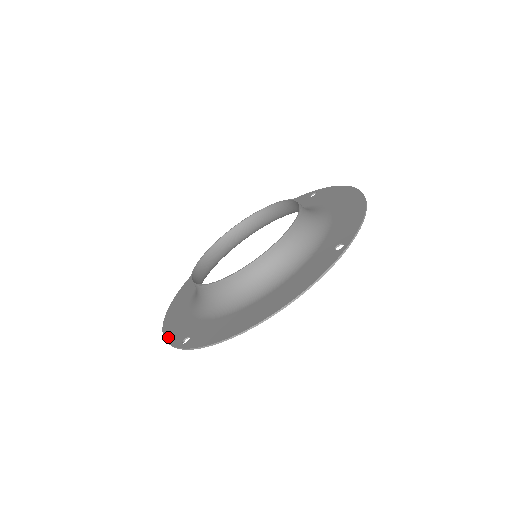
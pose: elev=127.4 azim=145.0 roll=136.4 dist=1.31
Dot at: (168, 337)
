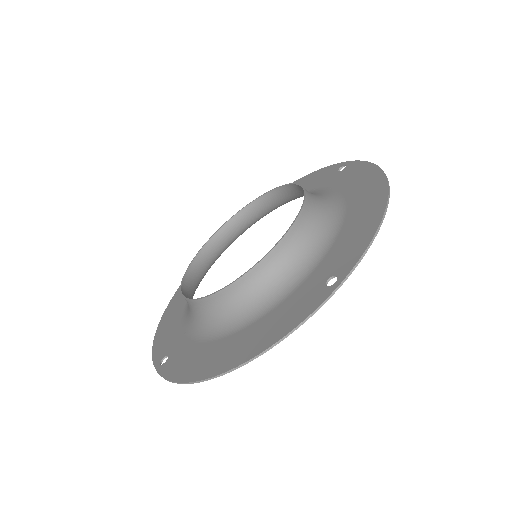
Dot at: (155, 345)
